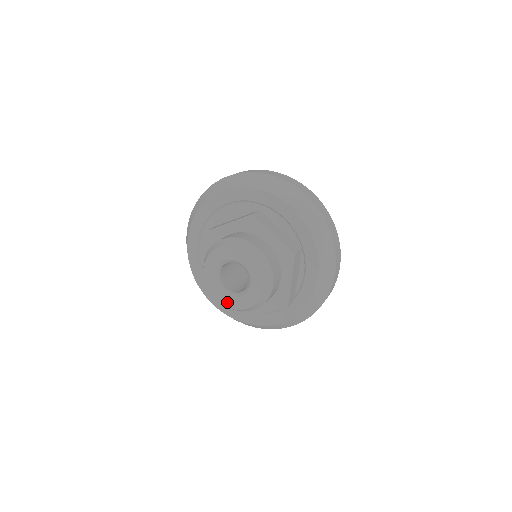
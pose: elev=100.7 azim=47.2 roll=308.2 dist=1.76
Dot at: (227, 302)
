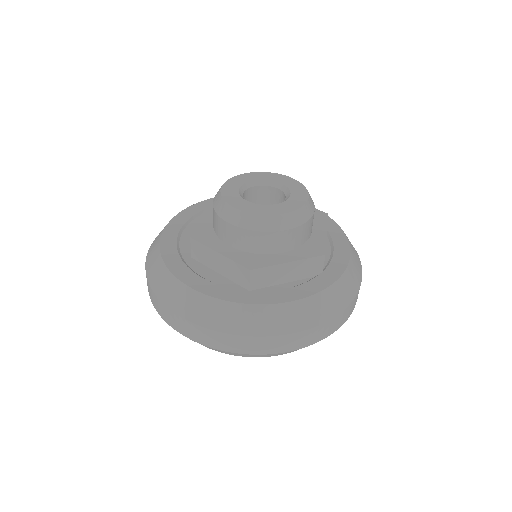
Dot at: (254, 209)
